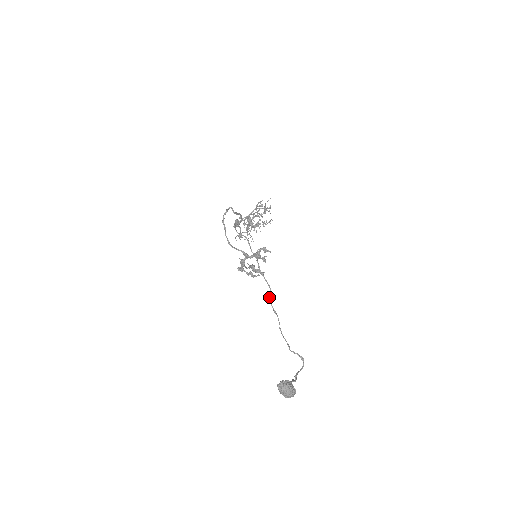
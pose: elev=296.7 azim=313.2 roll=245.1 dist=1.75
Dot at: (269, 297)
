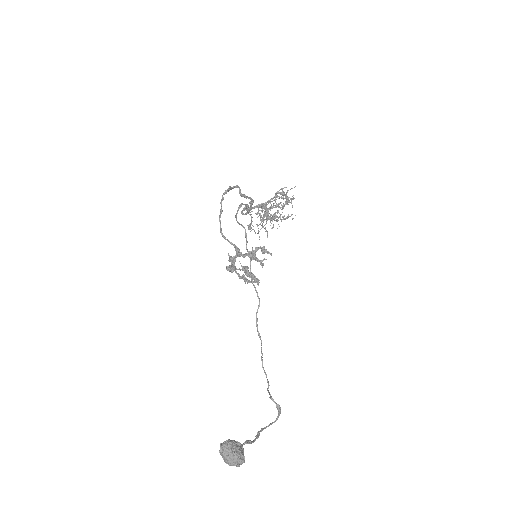
Dot at: (256, 314)
